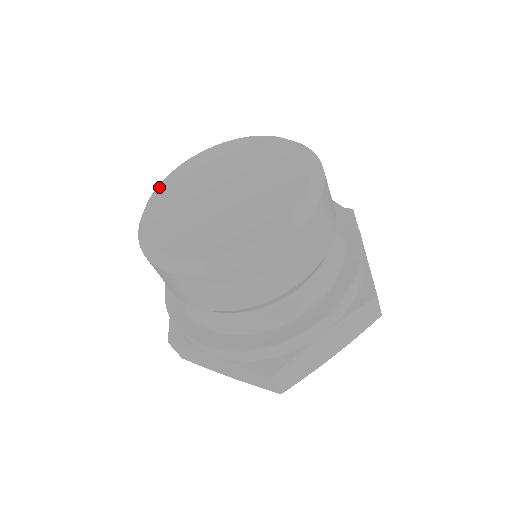
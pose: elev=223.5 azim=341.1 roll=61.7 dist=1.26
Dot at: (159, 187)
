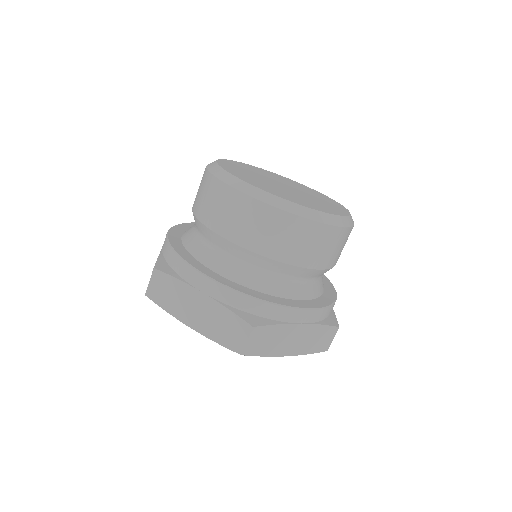
Dot at: (227, 160)
